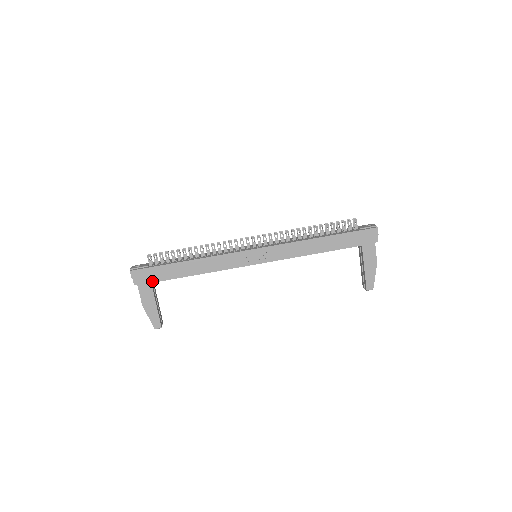
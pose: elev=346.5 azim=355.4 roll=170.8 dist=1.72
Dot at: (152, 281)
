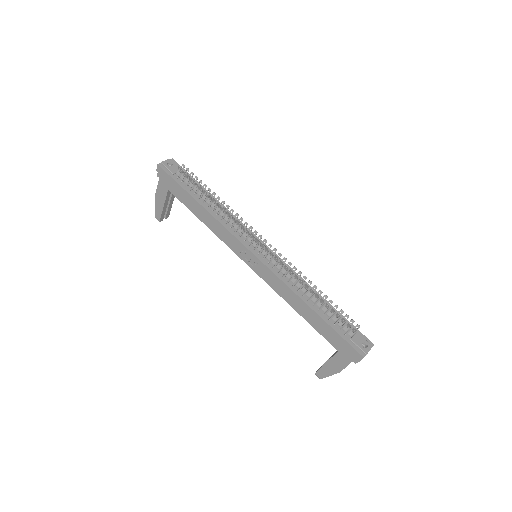
Dot at: (168, 188)
